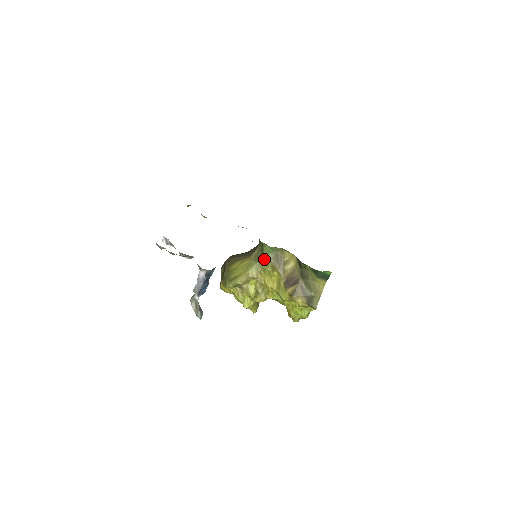
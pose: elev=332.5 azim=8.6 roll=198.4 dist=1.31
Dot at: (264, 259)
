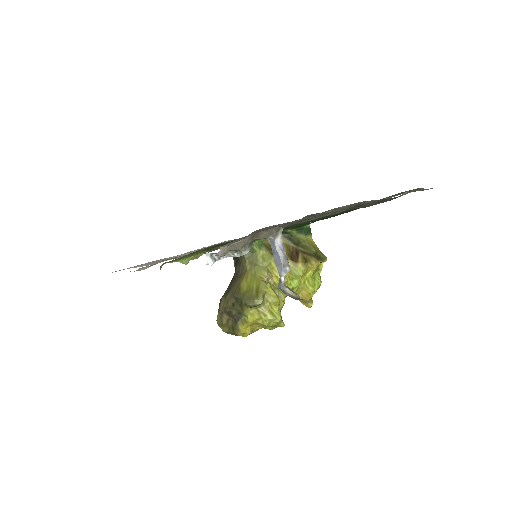
Dot at: (261, 257)
